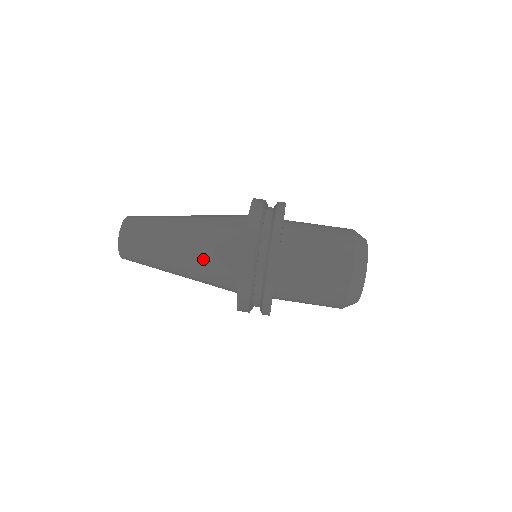
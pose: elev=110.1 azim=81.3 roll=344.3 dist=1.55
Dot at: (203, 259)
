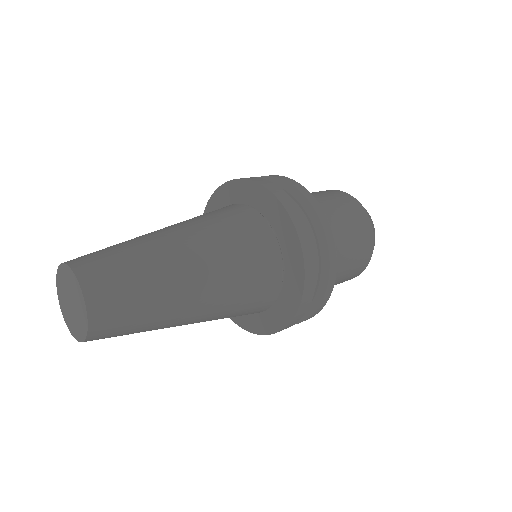
Dot at: (228, 245)
